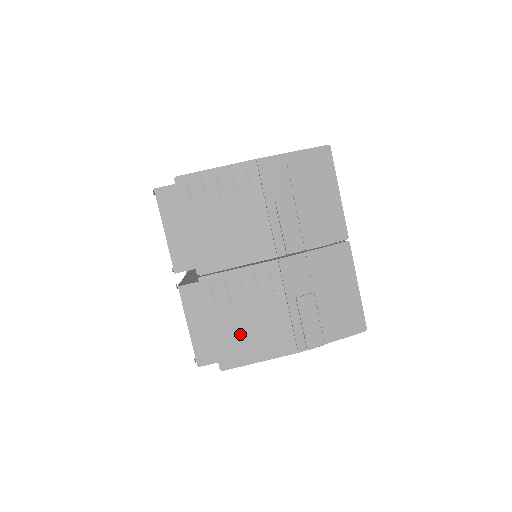
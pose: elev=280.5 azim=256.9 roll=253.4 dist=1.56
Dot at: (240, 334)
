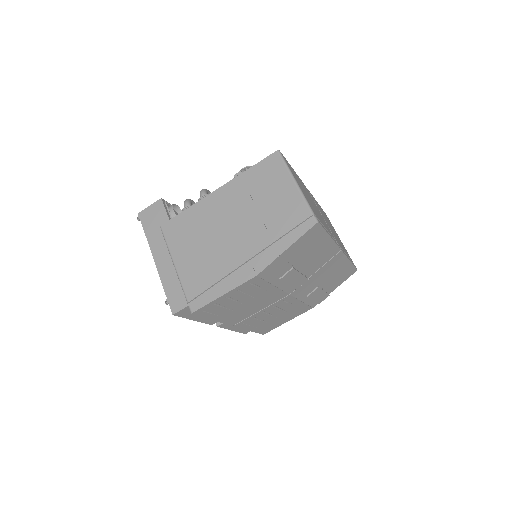
Dot at: (272, 323)
